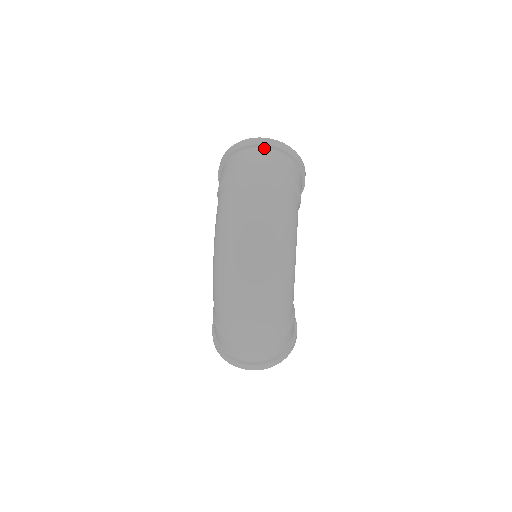
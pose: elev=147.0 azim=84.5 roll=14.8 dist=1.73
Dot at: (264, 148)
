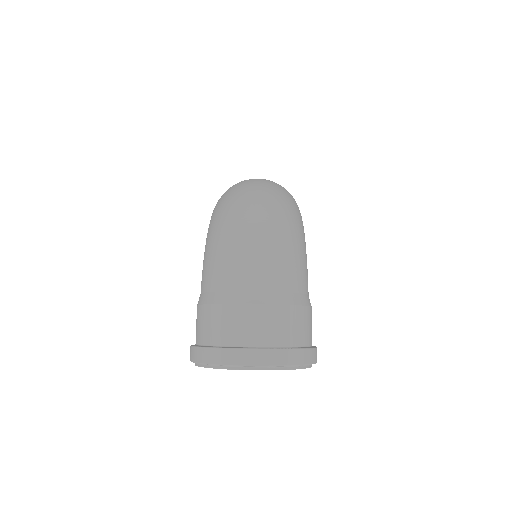
Dot at: occluded
